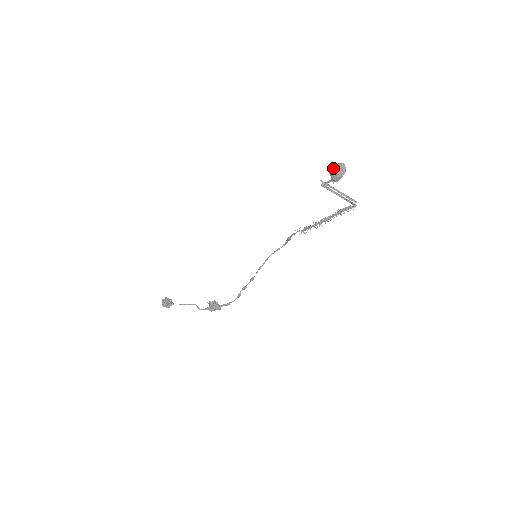
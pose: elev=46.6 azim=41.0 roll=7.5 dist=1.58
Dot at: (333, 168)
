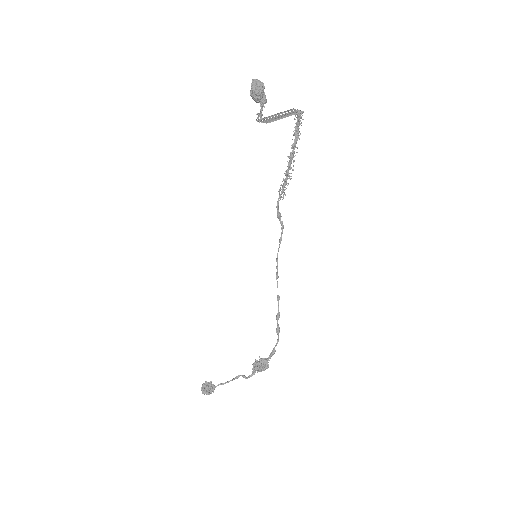
Dot at: (250, 91)
